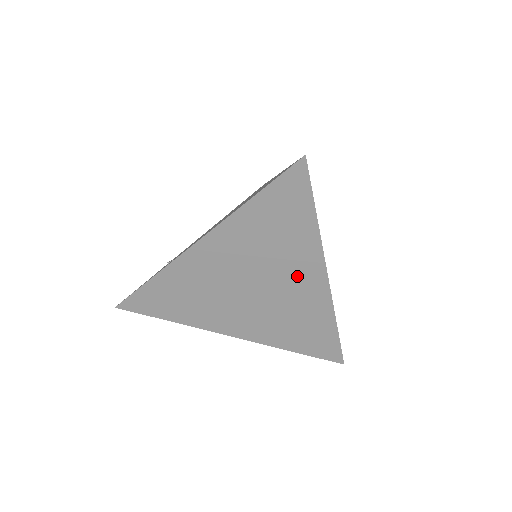
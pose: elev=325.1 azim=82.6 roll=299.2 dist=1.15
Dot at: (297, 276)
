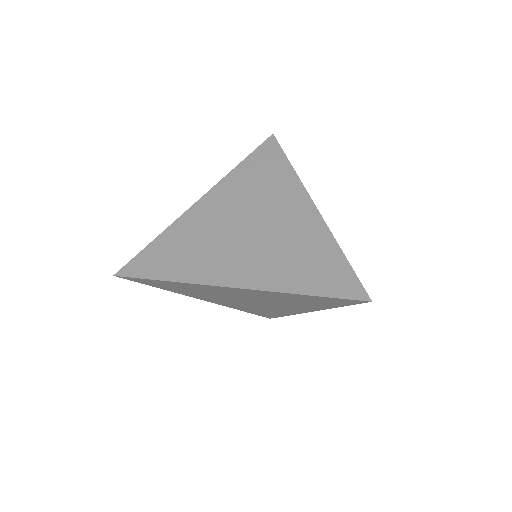
Dot at: (287, 208)
